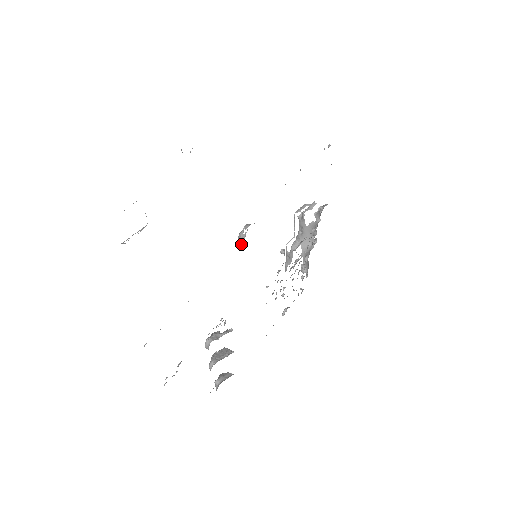
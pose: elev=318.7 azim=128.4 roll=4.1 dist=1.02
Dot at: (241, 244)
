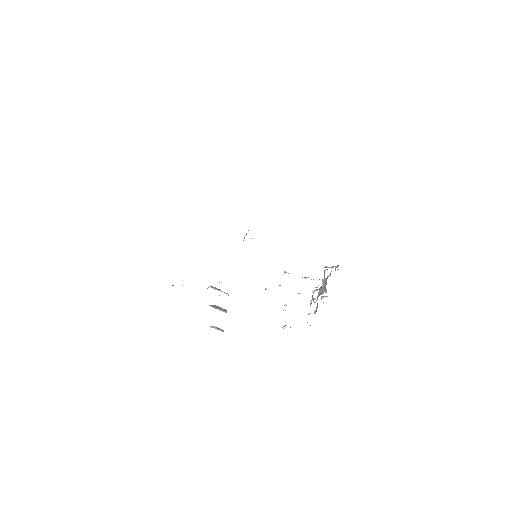
Dot at: occluded
